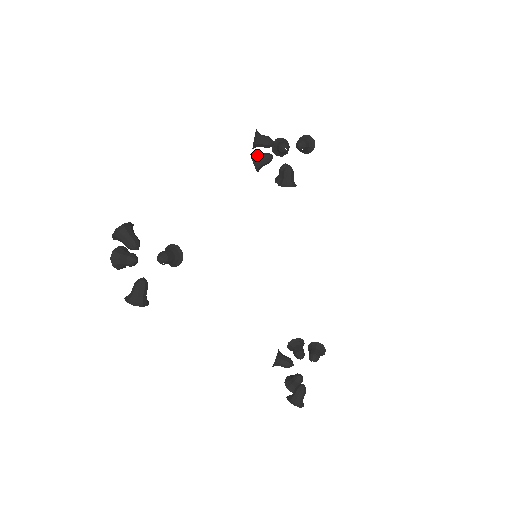
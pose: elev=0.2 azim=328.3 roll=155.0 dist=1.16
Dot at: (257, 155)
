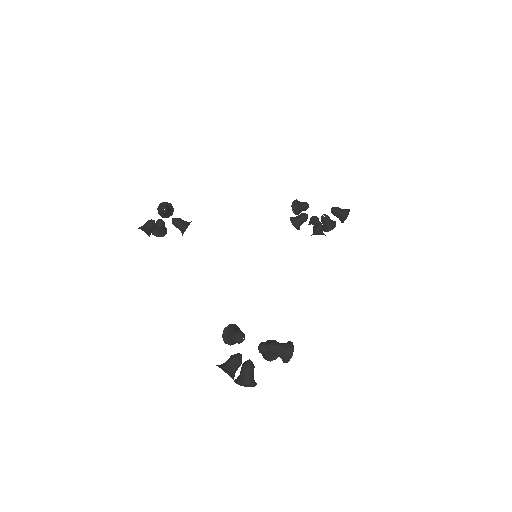
Dot at: occluded
